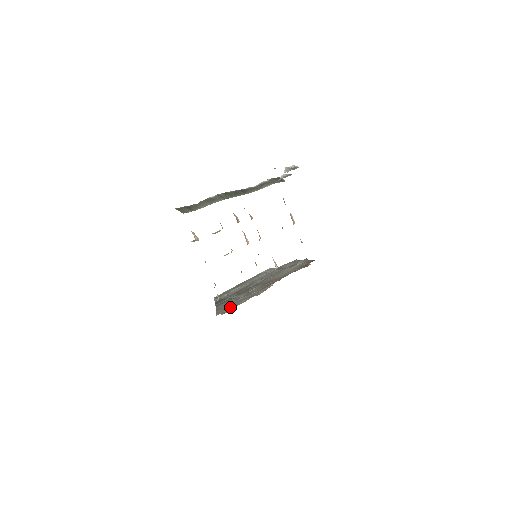
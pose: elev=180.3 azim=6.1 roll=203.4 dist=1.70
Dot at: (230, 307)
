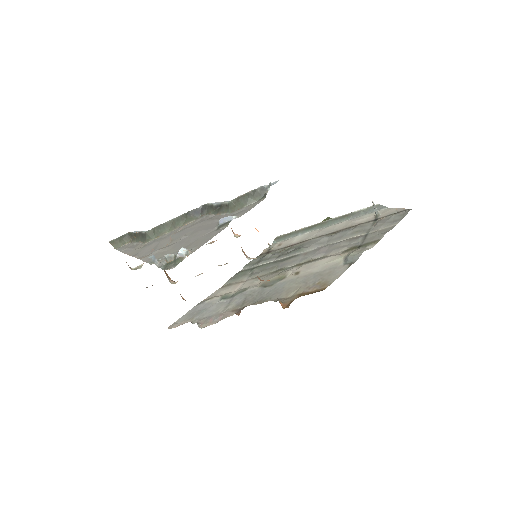
Dot at: (187, 320)
